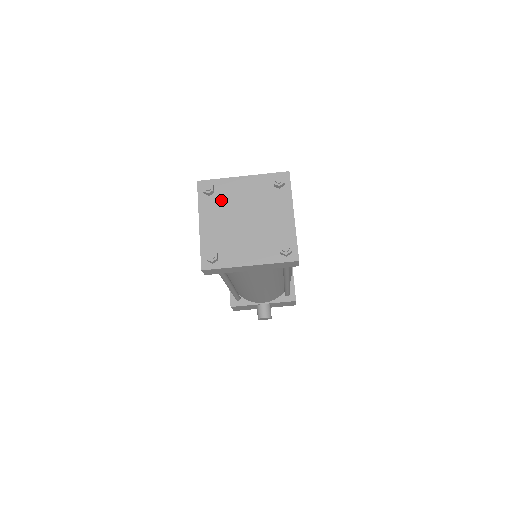
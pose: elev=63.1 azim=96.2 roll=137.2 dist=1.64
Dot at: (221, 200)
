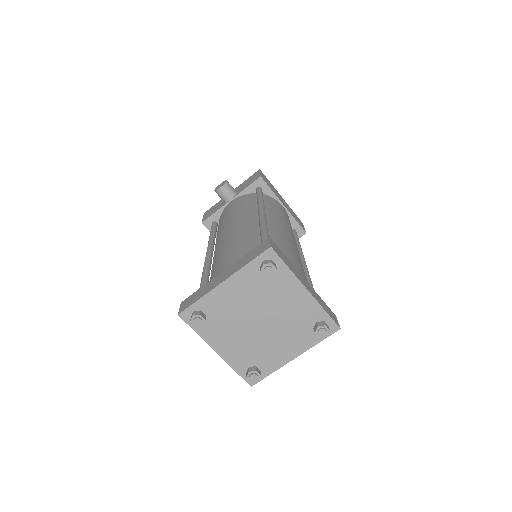
Dot at: (219, 319)
